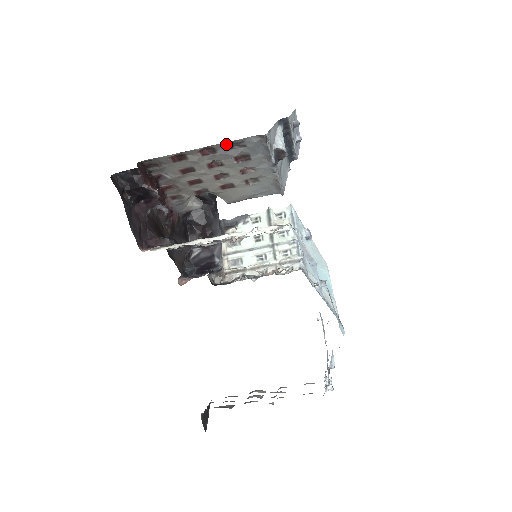
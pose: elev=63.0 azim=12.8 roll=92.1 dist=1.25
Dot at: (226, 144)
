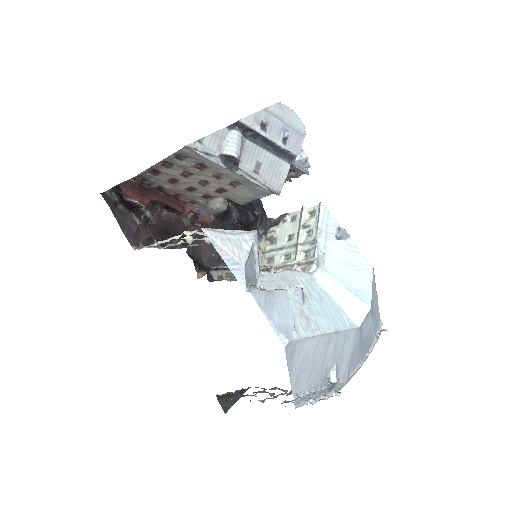
Dot at: (171, 157)
